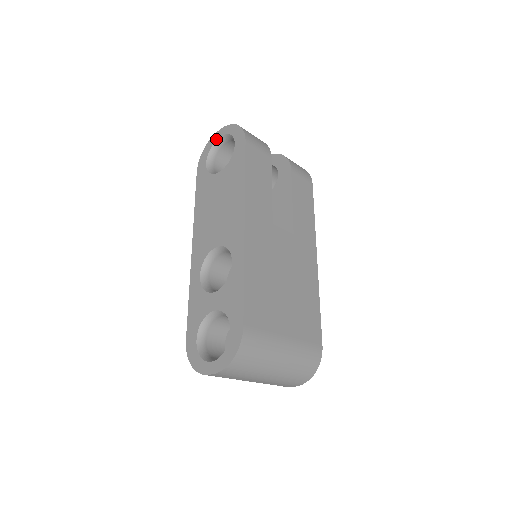
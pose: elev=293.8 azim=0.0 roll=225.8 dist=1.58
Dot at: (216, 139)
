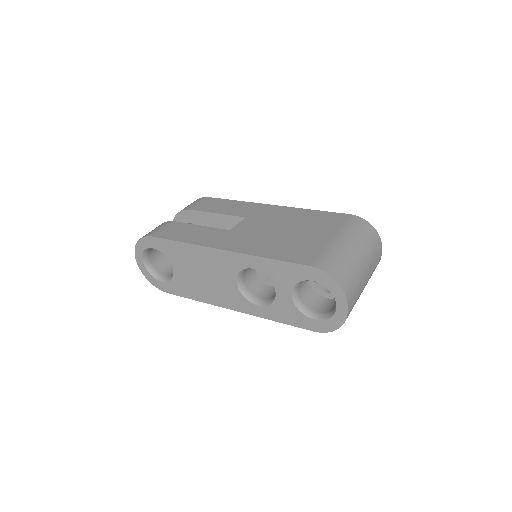
Dot at: (144, 267)
